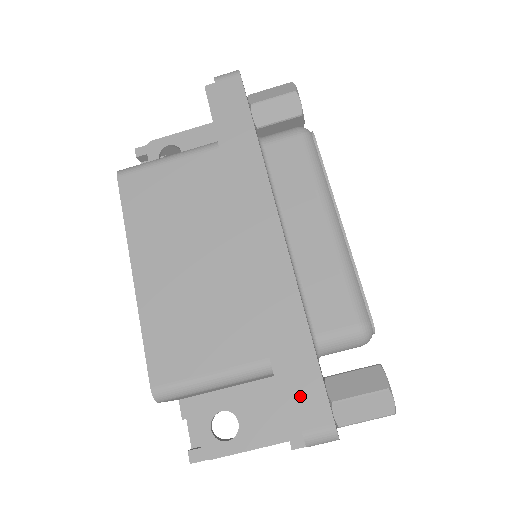
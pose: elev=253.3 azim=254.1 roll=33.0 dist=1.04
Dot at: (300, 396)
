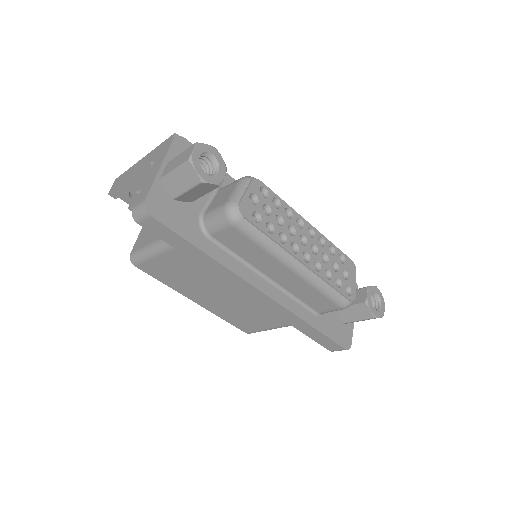
Dot at: (322, 343)
